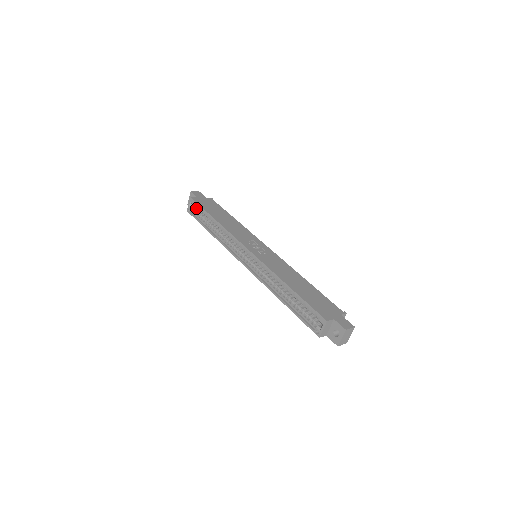
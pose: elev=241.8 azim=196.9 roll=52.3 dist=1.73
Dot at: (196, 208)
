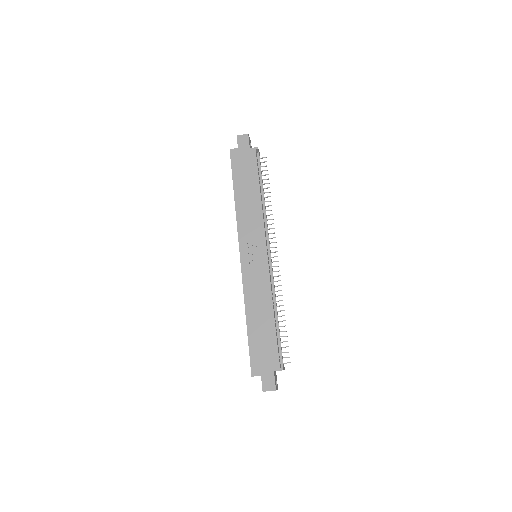
Dot at: occluded
